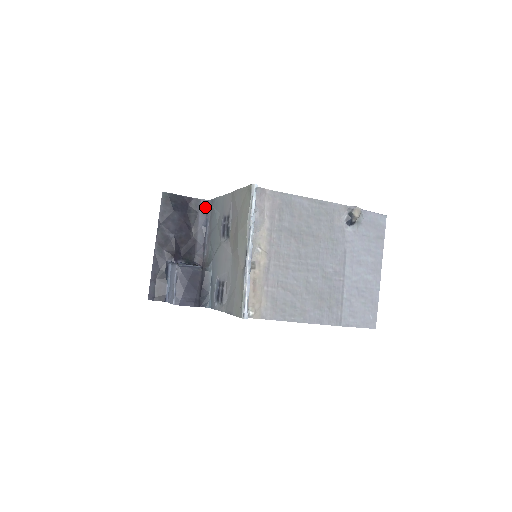
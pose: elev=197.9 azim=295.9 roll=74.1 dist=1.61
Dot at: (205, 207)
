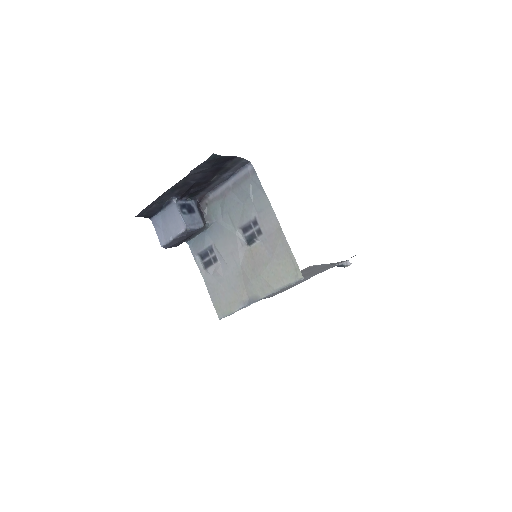
Dot at: (242, 165)
